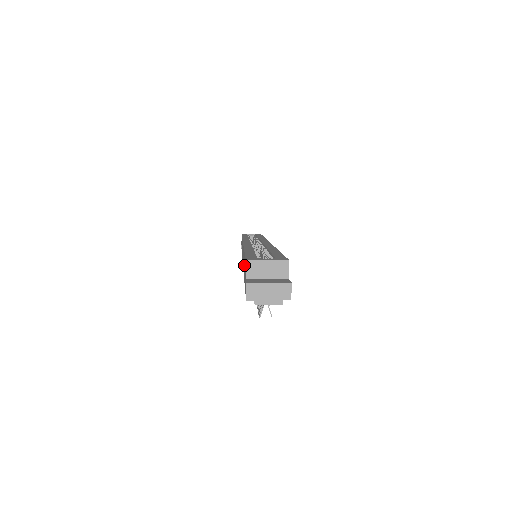
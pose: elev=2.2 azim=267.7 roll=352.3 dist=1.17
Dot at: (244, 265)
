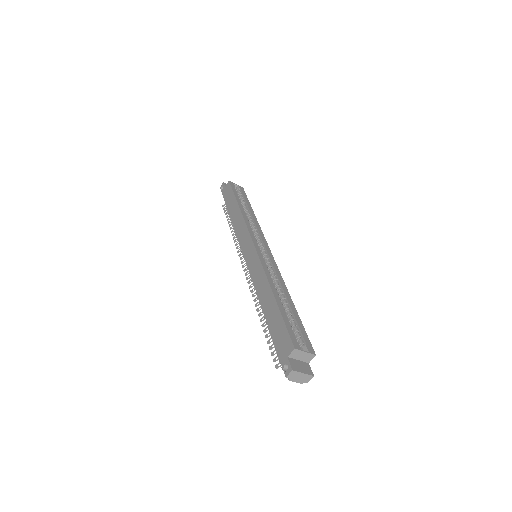
Dot at: (274, 316)
